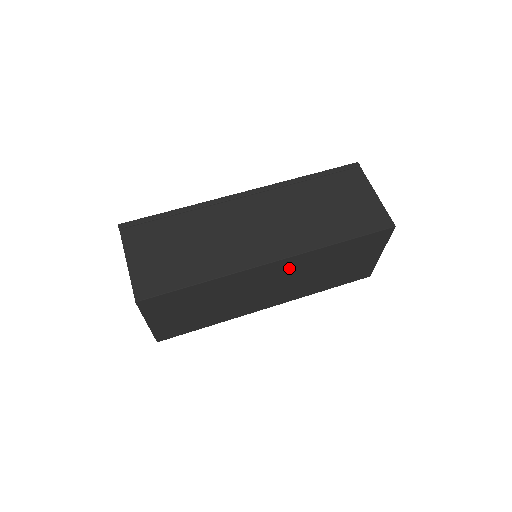
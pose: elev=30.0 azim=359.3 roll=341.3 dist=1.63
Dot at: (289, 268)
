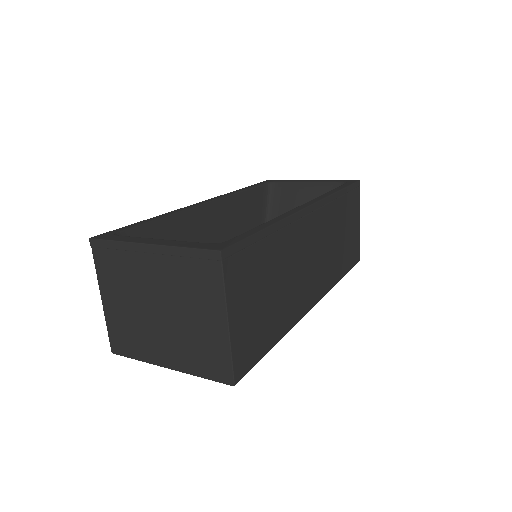
Dot at: occluded
